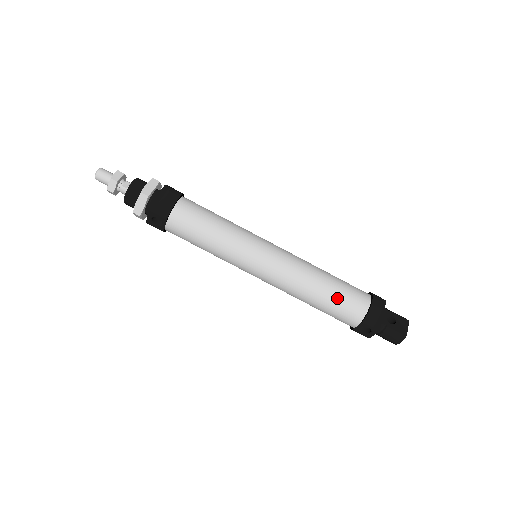
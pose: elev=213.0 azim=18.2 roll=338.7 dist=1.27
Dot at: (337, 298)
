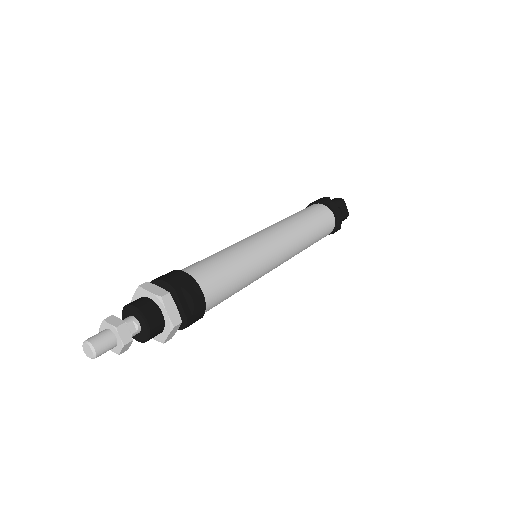
Dot at: (320, 235)
